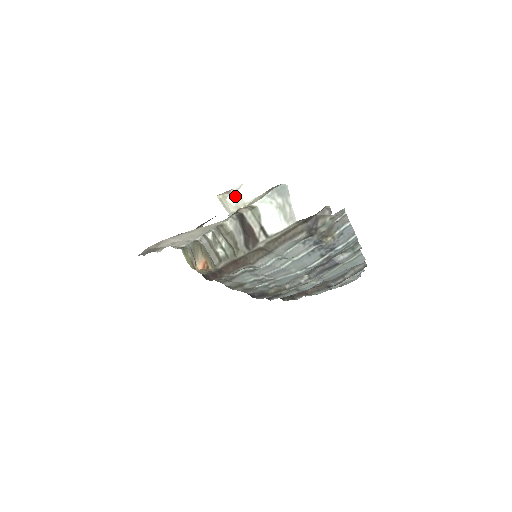
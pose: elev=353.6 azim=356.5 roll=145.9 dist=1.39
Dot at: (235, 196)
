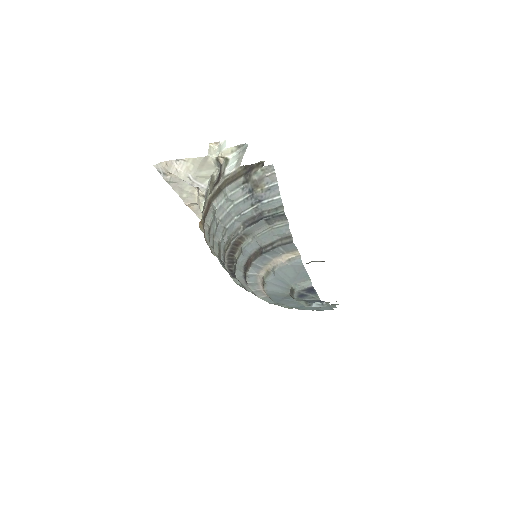
Dot at: (220, 148)
